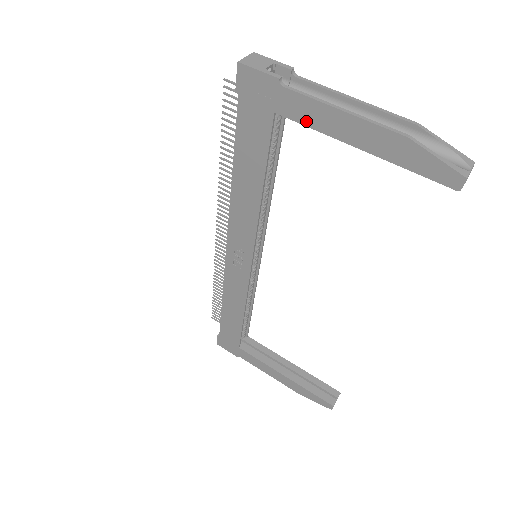
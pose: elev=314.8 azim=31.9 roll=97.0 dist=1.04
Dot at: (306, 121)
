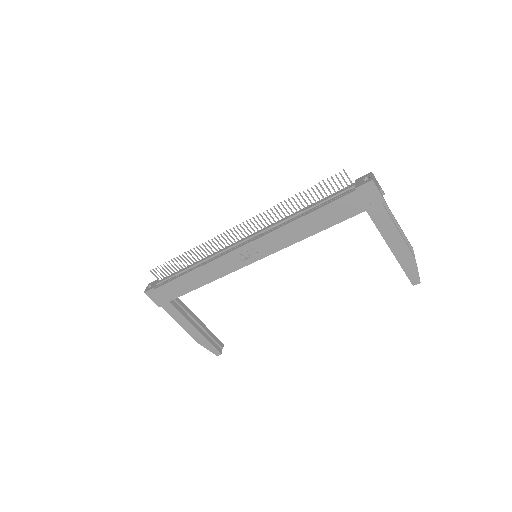
Dot at: (378, 225)
